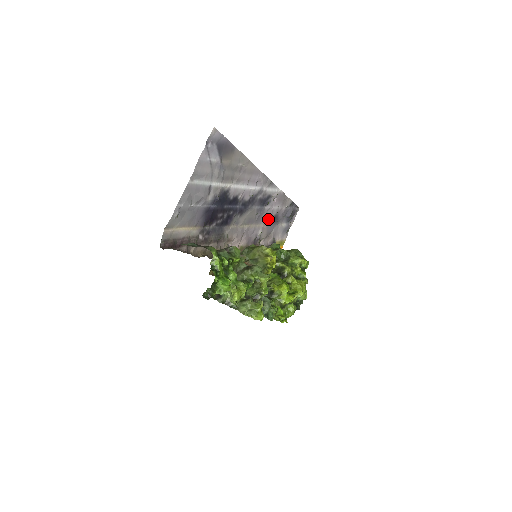
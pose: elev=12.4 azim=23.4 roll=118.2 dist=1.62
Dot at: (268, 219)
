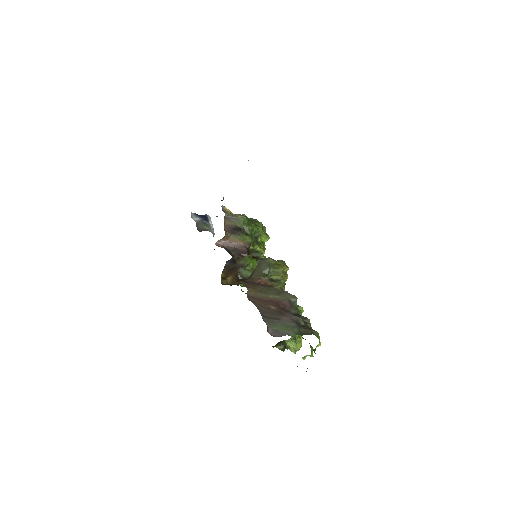
Dot at: occluded
